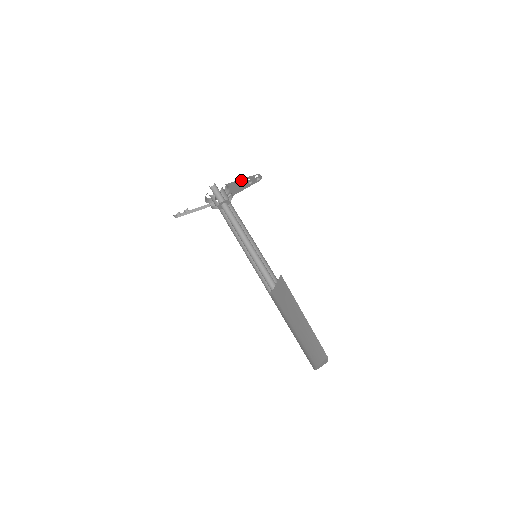
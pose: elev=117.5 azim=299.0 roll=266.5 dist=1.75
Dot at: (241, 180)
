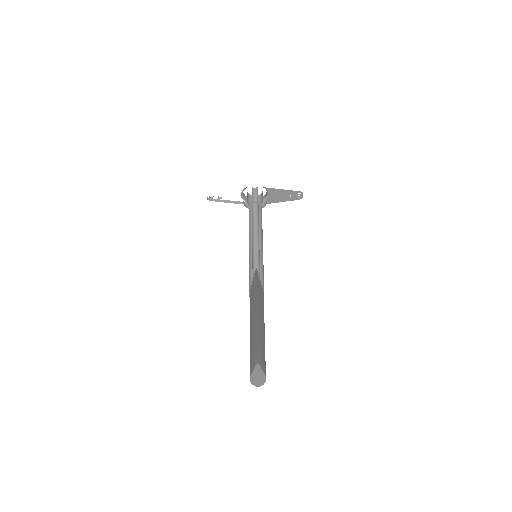
Dot at: (282, 190)
